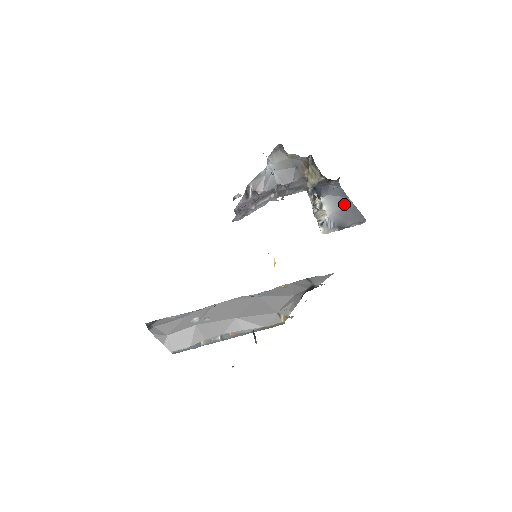
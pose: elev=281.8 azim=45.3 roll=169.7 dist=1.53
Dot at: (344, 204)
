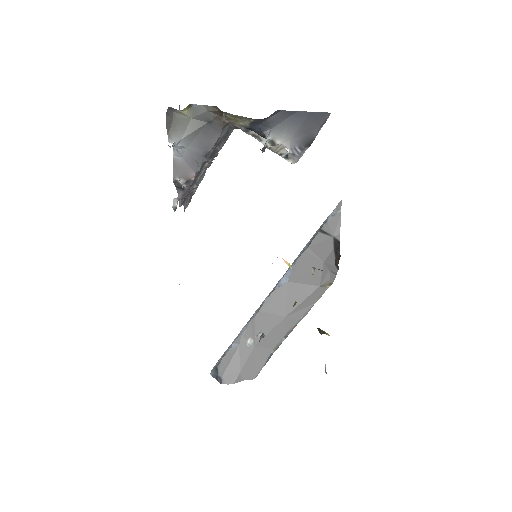
Dot at: (297, 121)
